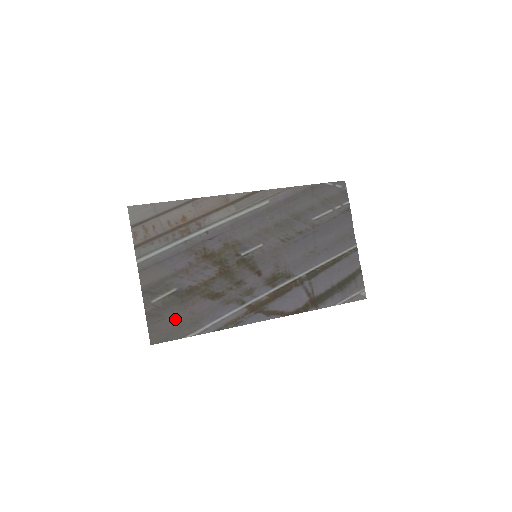
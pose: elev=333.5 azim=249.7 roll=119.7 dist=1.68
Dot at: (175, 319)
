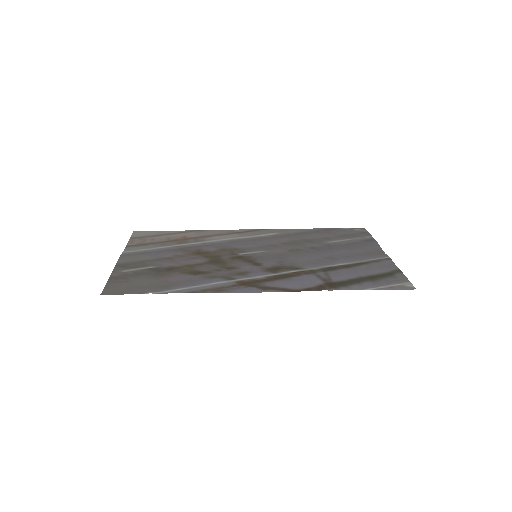
Dot at: (142, 283)
